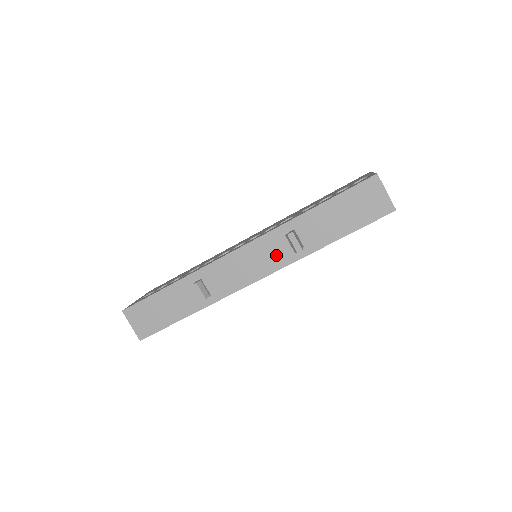
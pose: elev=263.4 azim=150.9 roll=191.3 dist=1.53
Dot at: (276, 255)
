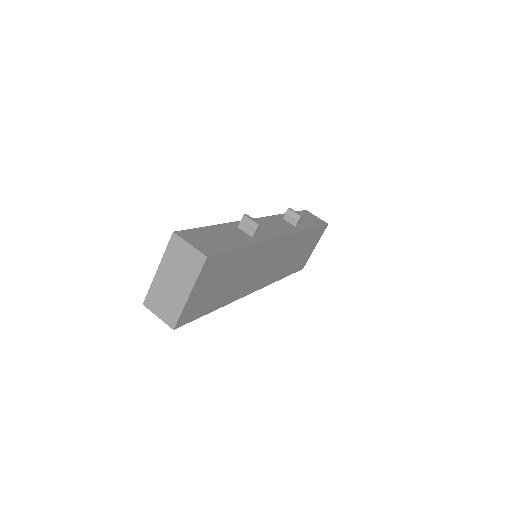
Dot at: (285, 226)
